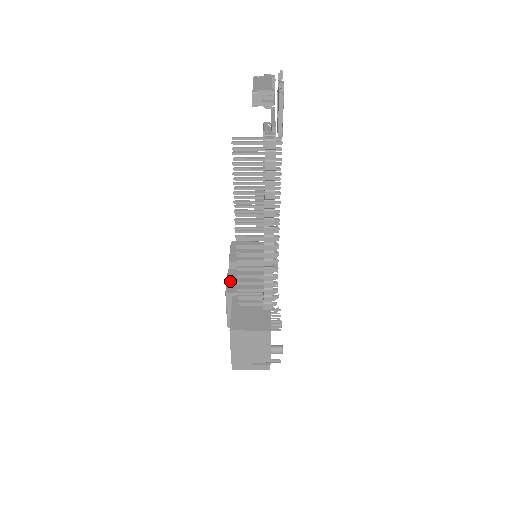
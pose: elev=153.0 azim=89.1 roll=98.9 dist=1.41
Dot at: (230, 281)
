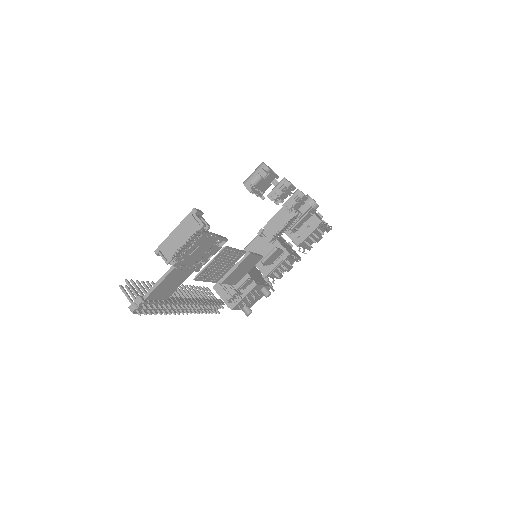
Dot at: (255, 242)
